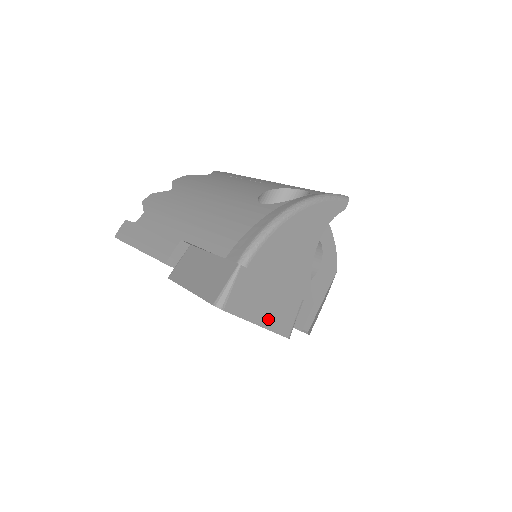
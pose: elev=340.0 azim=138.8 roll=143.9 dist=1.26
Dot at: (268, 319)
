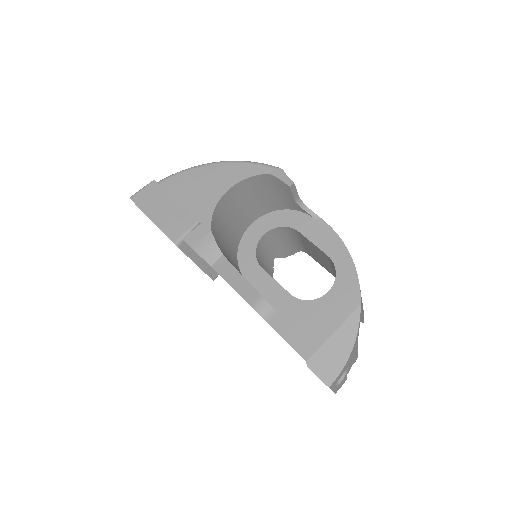
Dot at: (161, 220)
